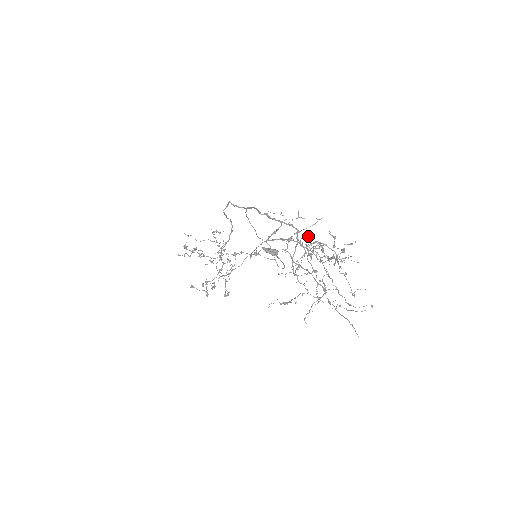
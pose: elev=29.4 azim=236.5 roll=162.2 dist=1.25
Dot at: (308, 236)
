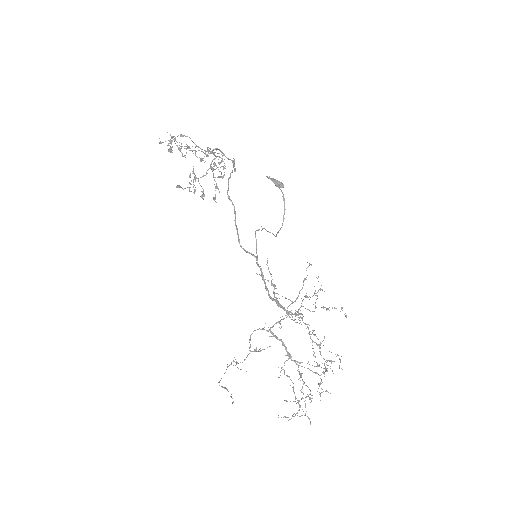
Dot at: occluded
